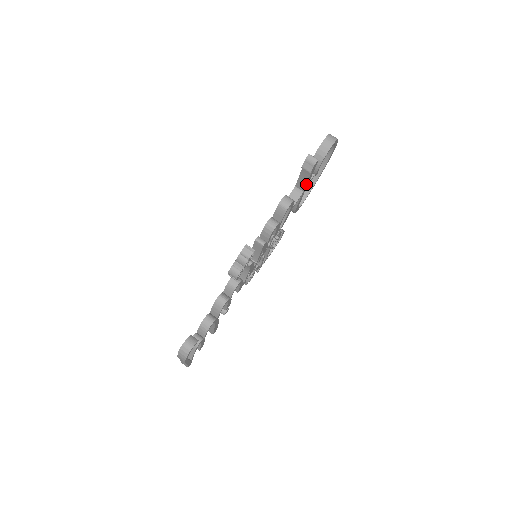
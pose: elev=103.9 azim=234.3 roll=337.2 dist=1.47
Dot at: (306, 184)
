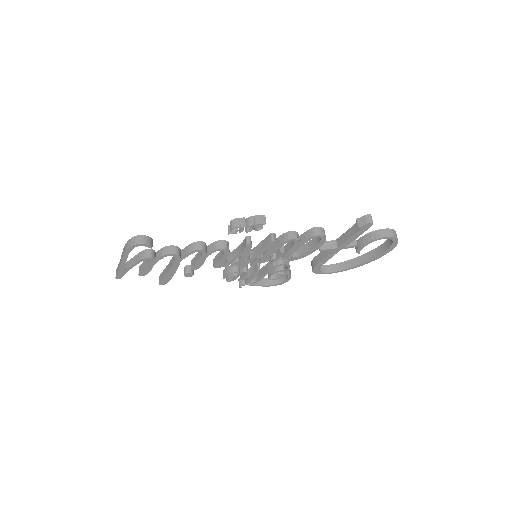
Dot at: (346, 241)
